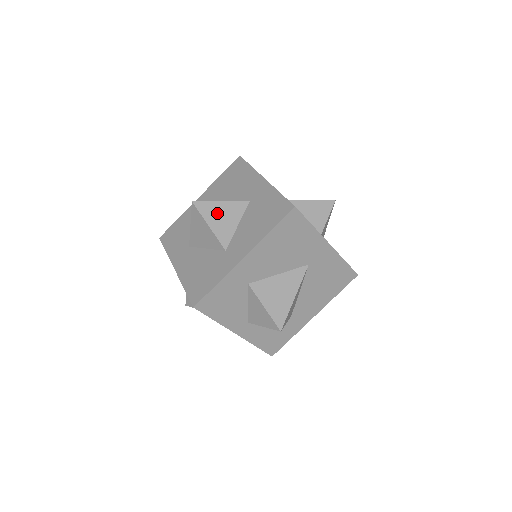
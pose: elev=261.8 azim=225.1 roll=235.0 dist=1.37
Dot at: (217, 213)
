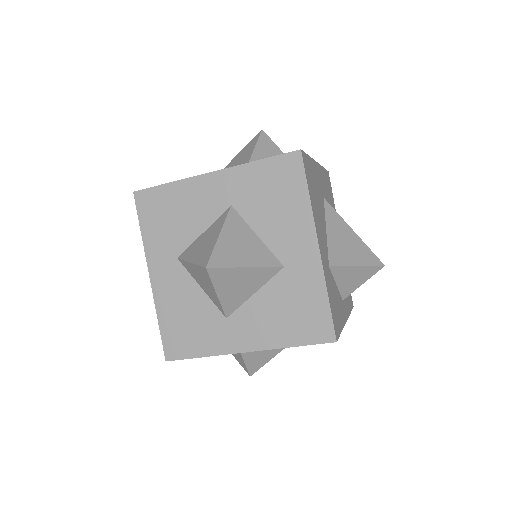
Dot at: (234, 281)
